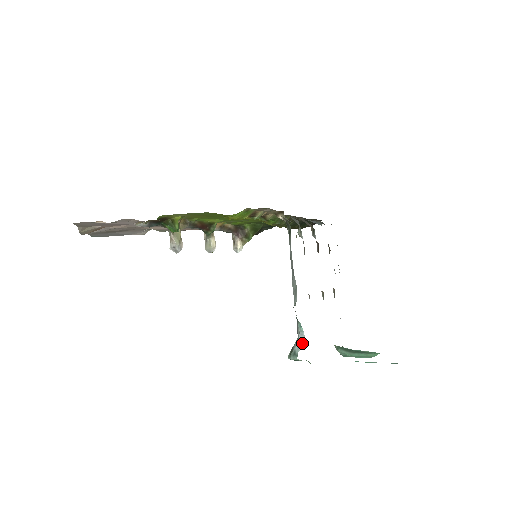
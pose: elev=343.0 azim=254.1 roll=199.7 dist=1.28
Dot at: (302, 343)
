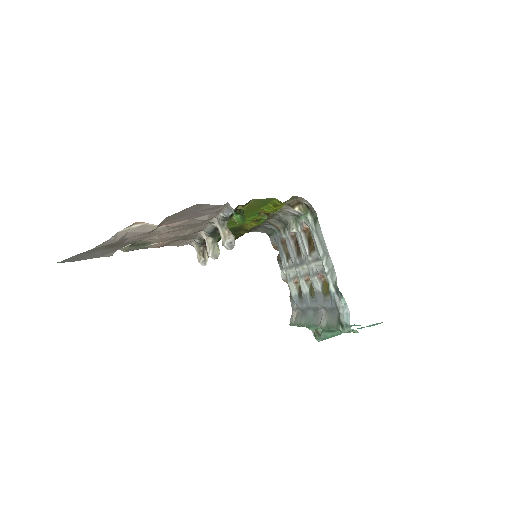
Dot at: (349, 315)
